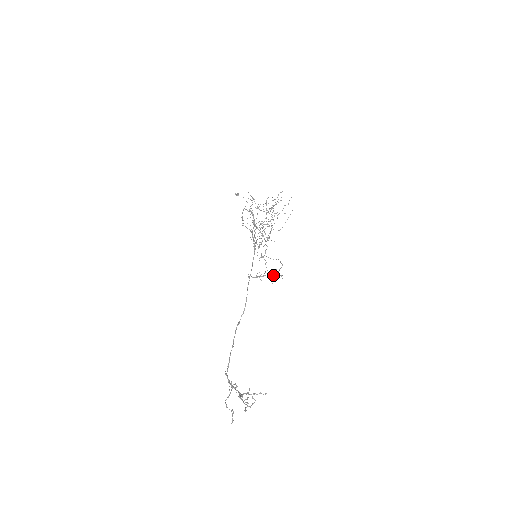
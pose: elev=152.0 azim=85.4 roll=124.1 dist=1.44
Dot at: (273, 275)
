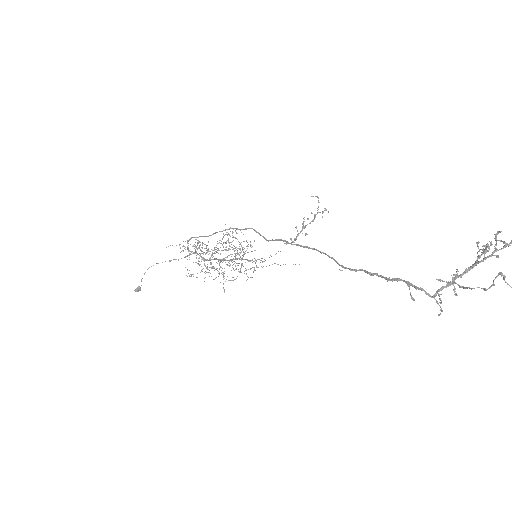
Dot at: (315, 217)
